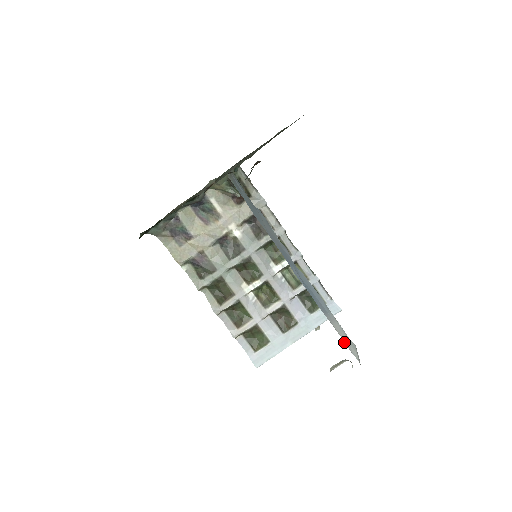
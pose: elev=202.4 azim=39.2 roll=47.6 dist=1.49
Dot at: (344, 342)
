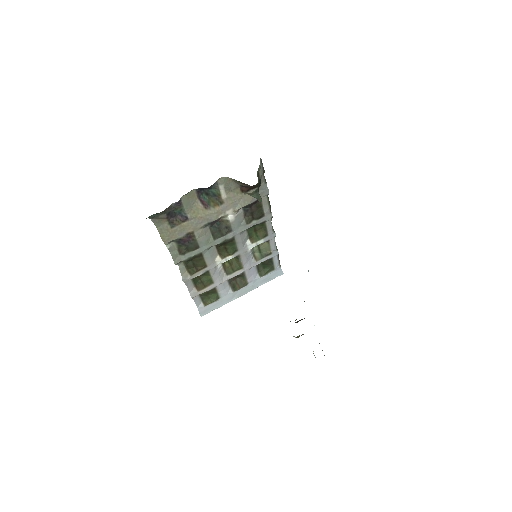
Dot at: occluded
